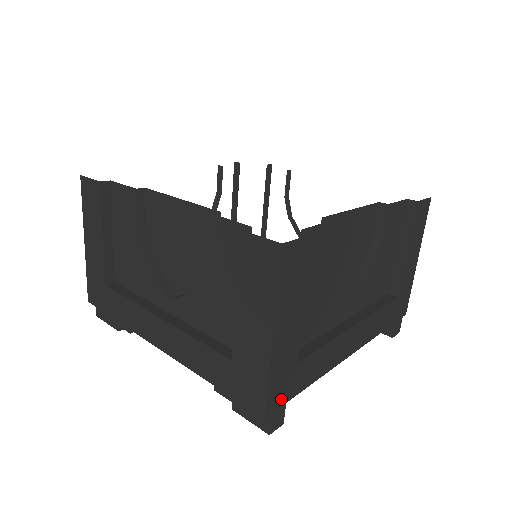
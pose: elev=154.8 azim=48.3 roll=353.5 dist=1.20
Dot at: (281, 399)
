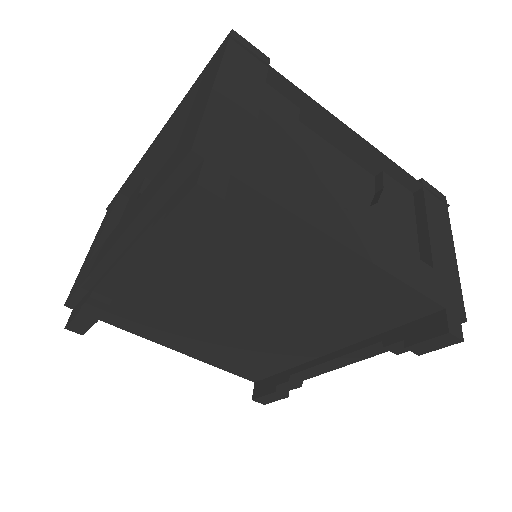
Dot at: (222, 160)
